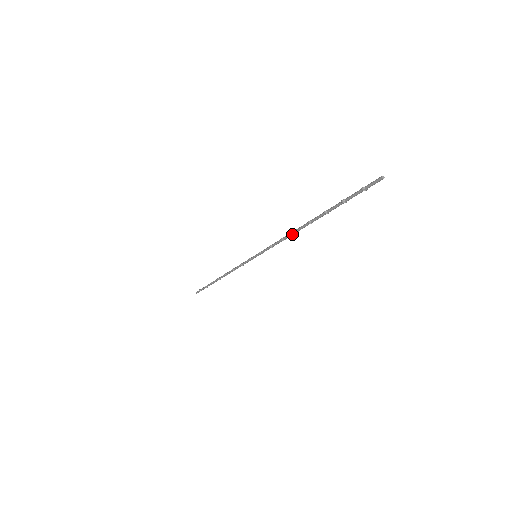
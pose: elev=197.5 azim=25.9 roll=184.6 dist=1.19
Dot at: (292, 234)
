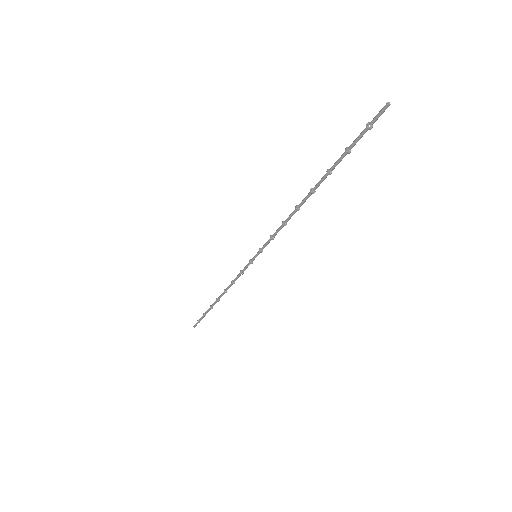
Dot at: (293, 212)
